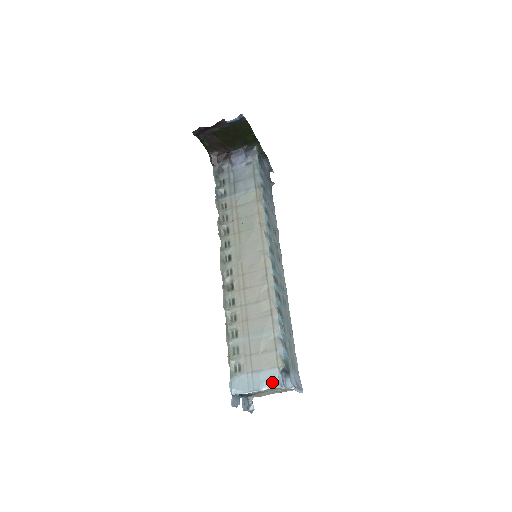
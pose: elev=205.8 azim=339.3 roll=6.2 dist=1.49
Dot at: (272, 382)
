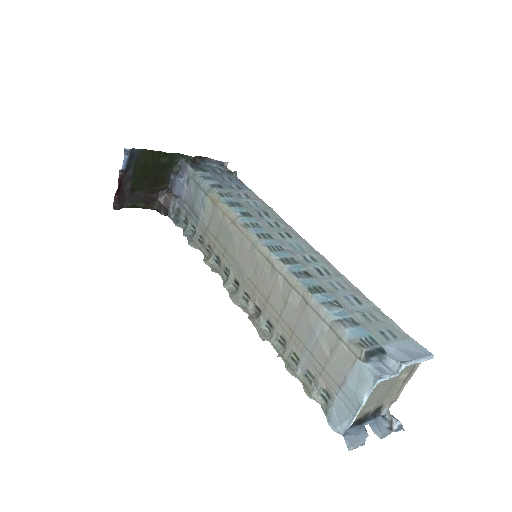
Dot at: (365, 383)
